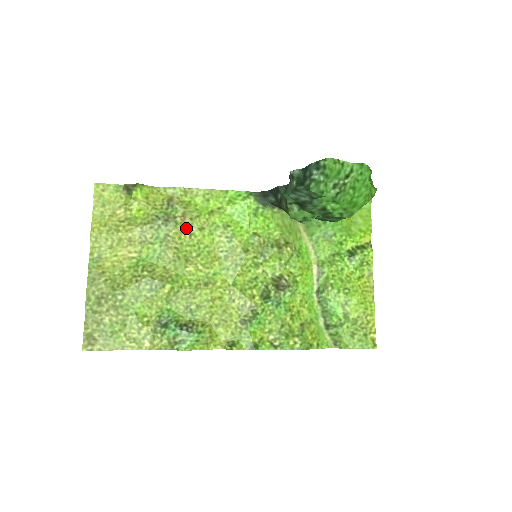
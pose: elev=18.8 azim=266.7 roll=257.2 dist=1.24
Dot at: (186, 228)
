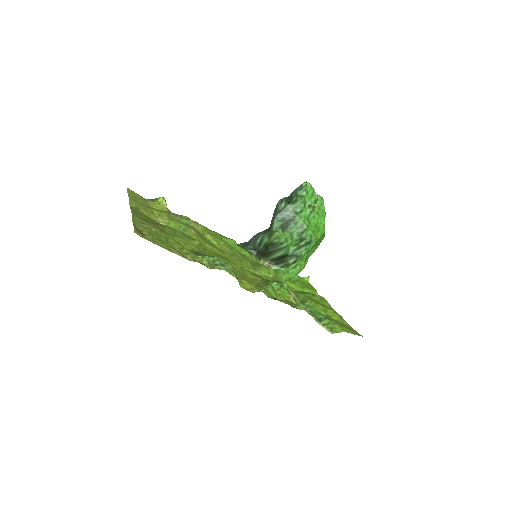
Dot at: (199, 230)
